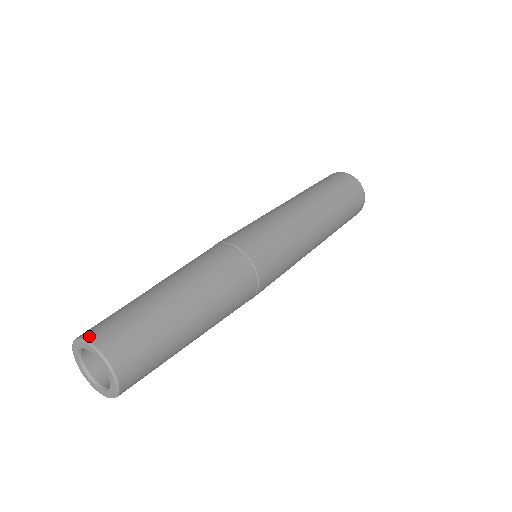
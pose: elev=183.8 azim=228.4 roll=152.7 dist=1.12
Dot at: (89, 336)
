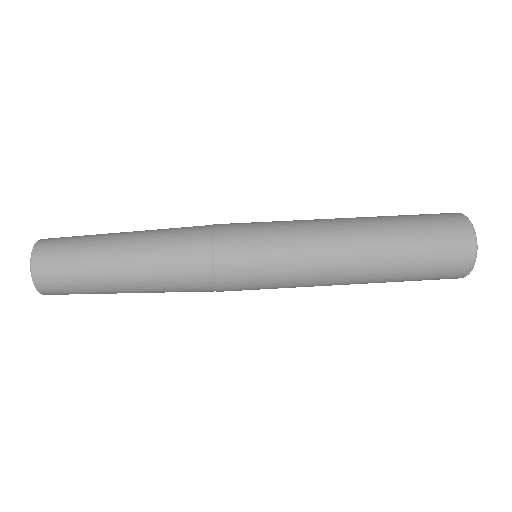
Dot at: (40, 242)
